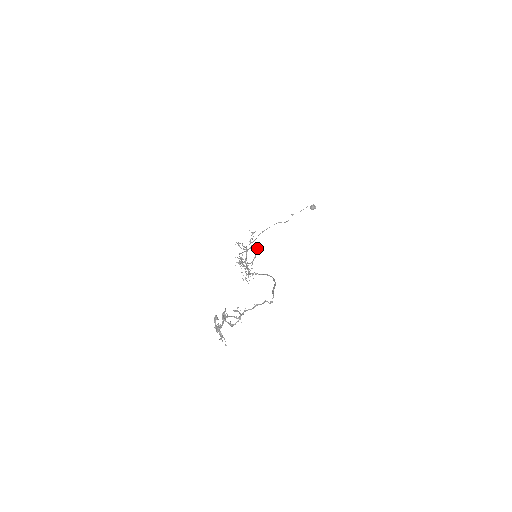
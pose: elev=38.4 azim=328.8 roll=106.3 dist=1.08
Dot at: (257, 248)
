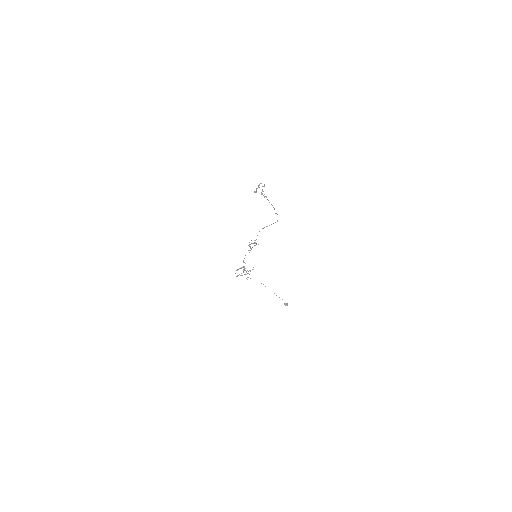
Dot at: occluded
